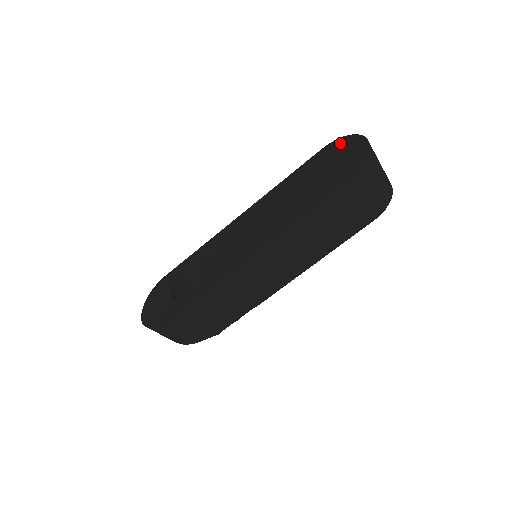
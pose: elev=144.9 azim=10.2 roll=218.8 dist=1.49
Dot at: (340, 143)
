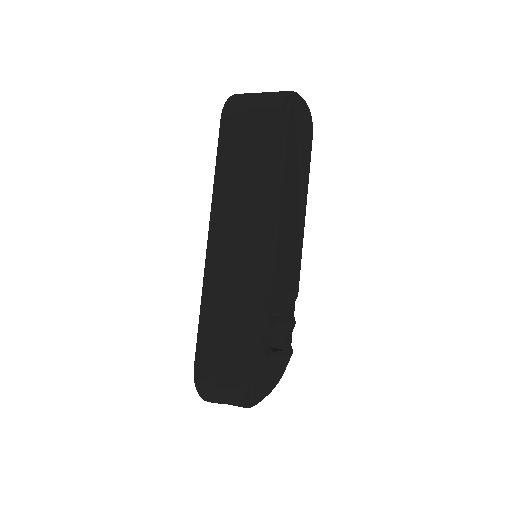
Dot at: occluded
